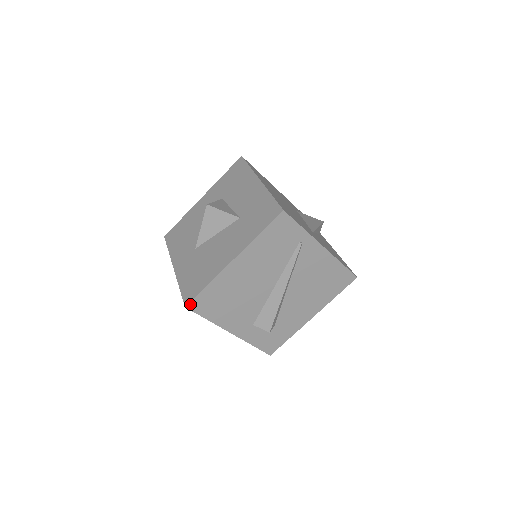
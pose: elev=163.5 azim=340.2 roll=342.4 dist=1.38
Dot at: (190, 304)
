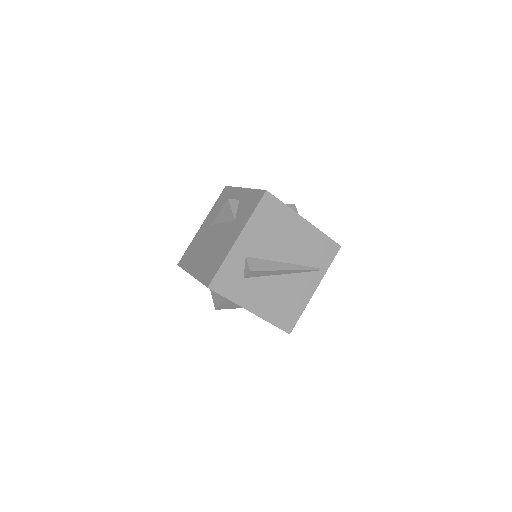
Dot at: (269, 194)
